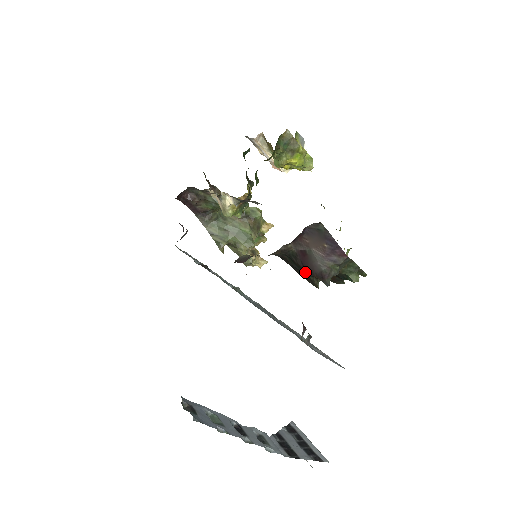
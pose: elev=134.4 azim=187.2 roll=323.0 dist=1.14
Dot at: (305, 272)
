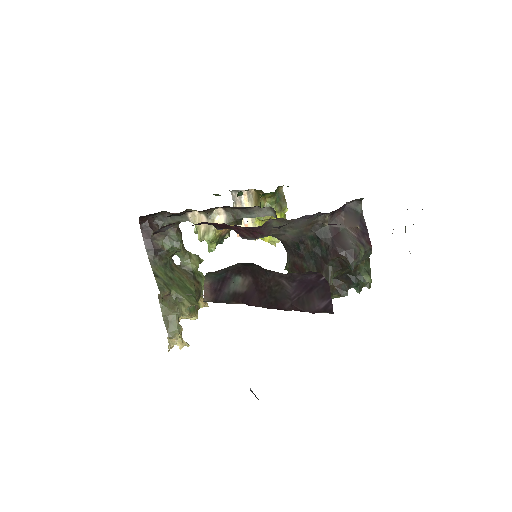
Dot at: (332, 252)
